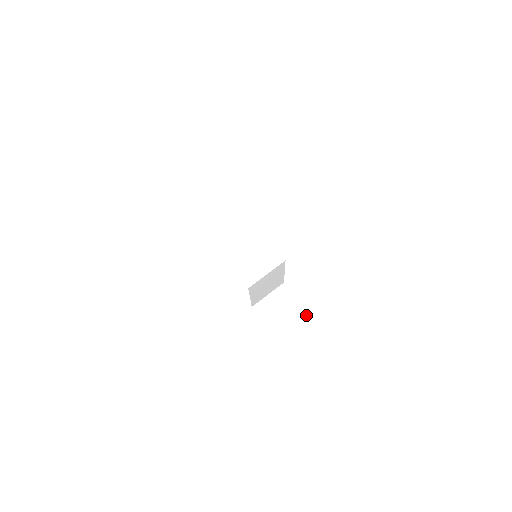
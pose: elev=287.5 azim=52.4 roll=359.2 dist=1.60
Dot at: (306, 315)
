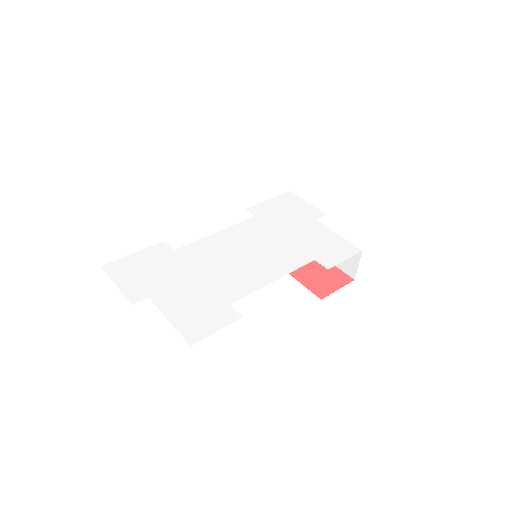
Dot at: occluded
